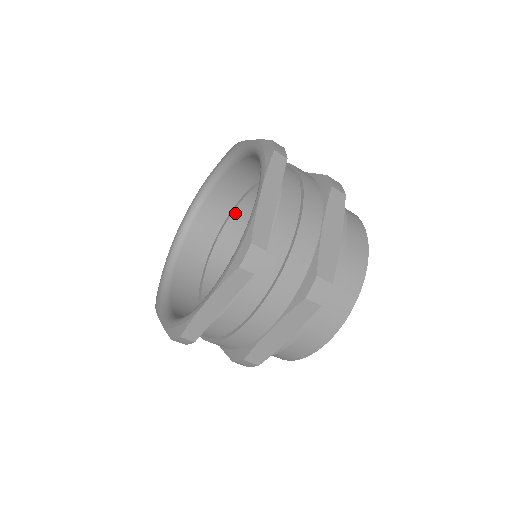
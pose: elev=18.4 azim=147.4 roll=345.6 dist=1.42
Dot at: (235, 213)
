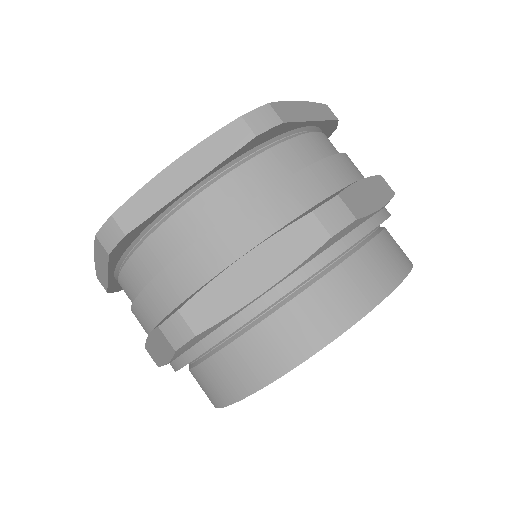
Dot at: occluded
